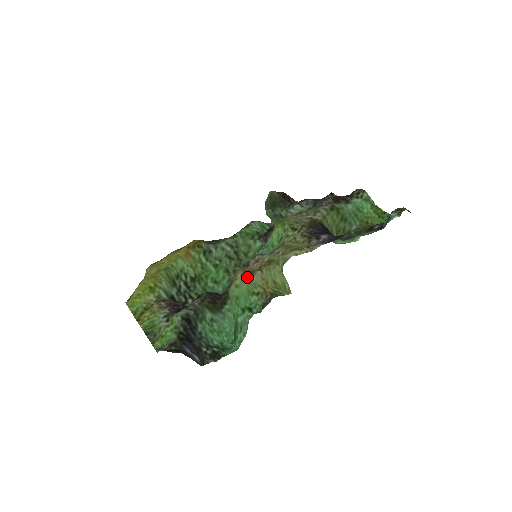
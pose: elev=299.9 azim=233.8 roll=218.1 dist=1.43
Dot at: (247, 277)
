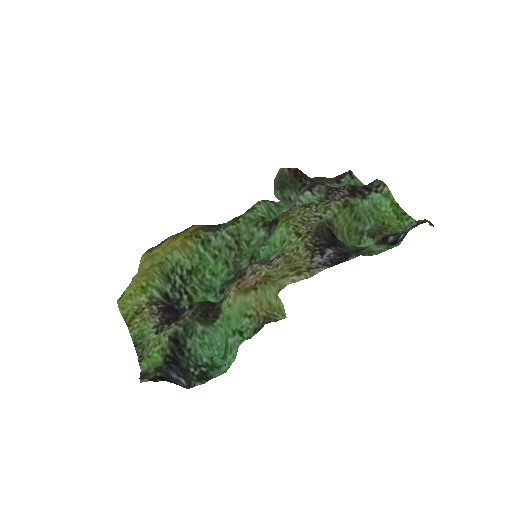
Dot at: (240, 296)
